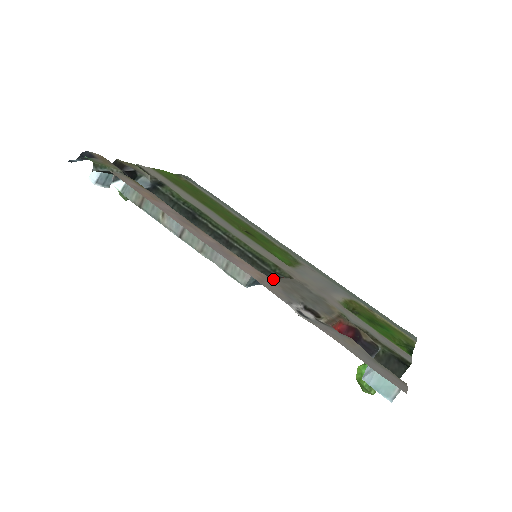
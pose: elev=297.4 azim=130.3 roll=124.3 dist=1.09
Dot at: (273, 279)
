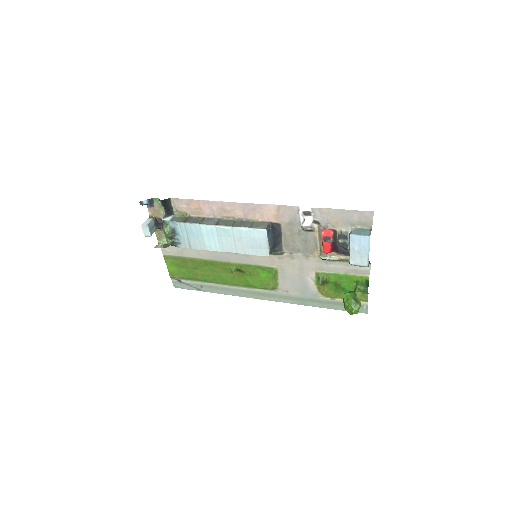
Dot at: (280, 225)
